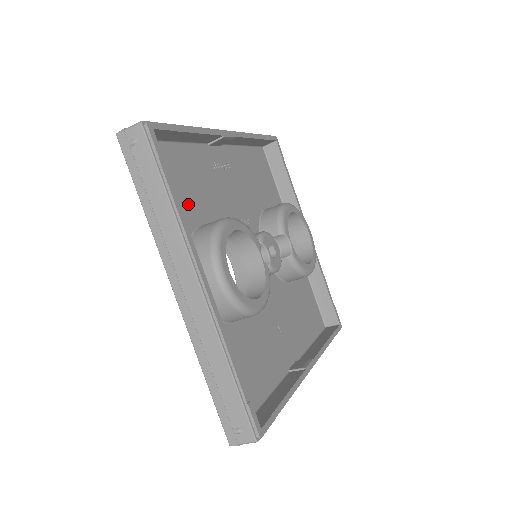
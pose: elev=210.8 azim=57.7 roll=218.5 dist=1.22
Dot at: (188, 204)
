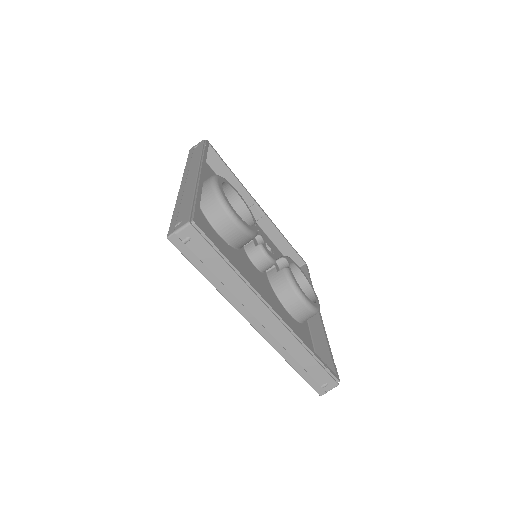
Dot at: occluded
